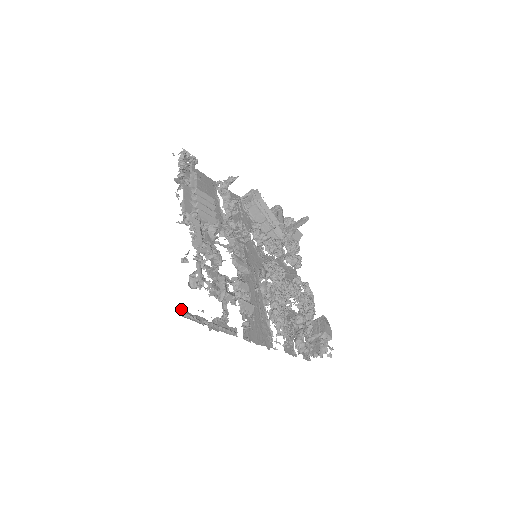
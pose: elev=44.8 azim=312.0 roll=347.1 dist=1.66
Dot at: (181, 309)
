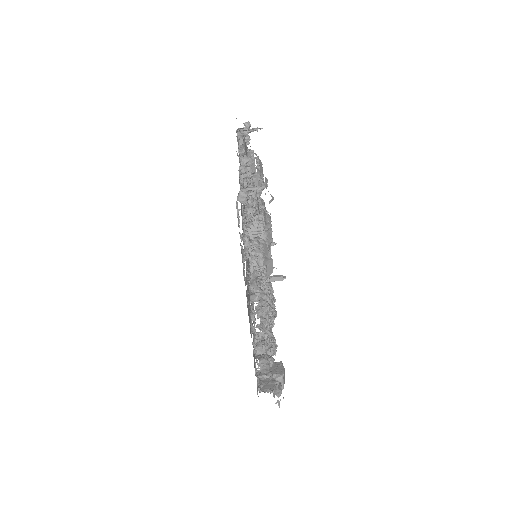
Dot at: occluded
